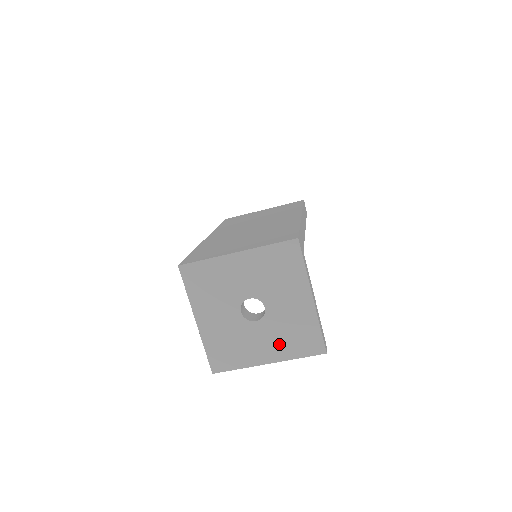
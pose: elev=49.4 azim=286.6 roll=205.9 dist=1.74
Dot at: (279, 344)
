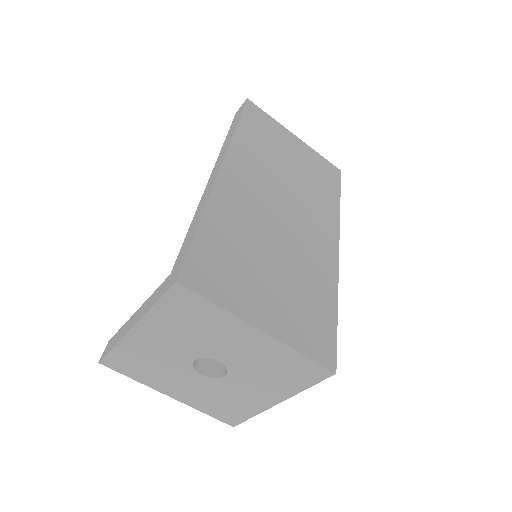
Dot at: (200, 397)
